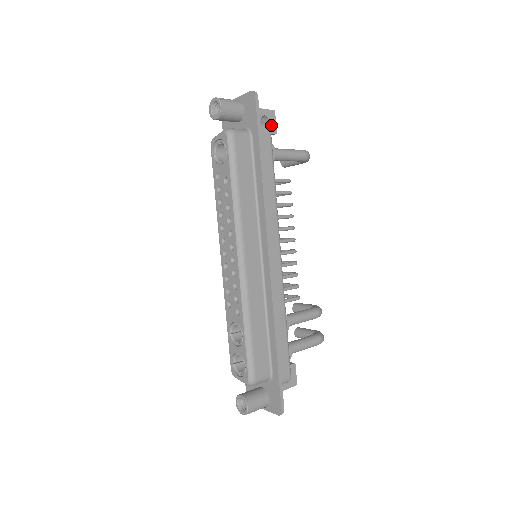
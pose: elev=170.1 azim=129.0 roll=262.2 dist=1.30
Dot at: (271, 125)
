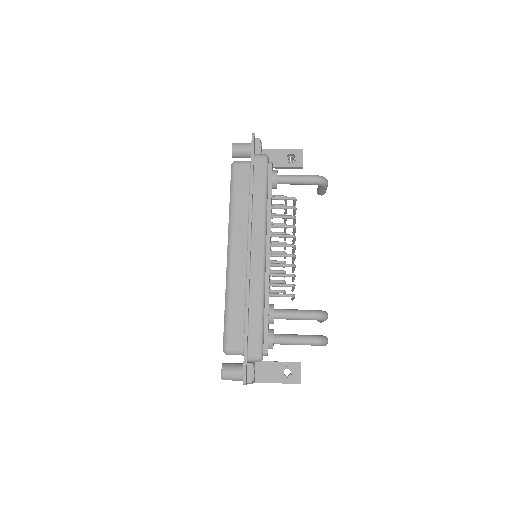
Dot at: (298, 160)
